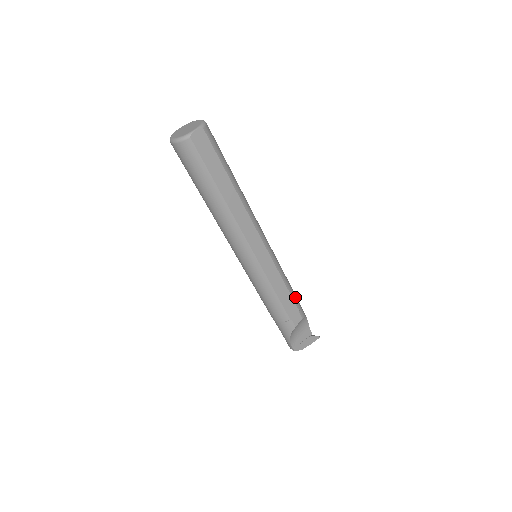
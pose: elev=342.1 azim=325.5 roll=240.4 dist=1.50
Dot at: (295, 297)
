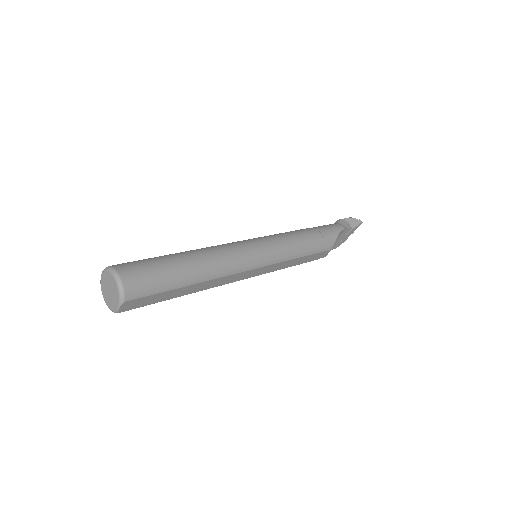
Dot at: (315, 248)
